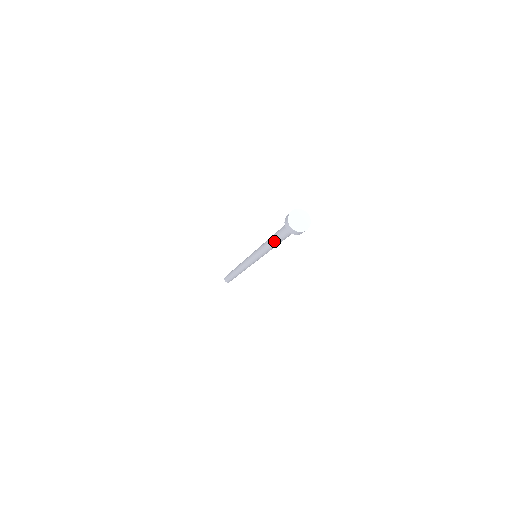
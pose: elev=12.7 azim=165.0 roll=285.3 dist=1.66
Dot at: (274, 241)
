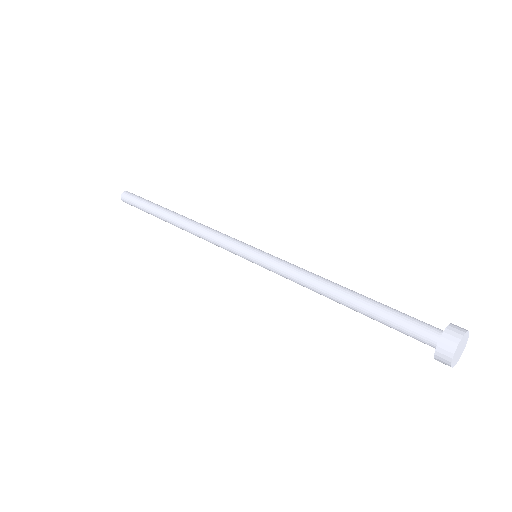
Dot at: (354, 305)
